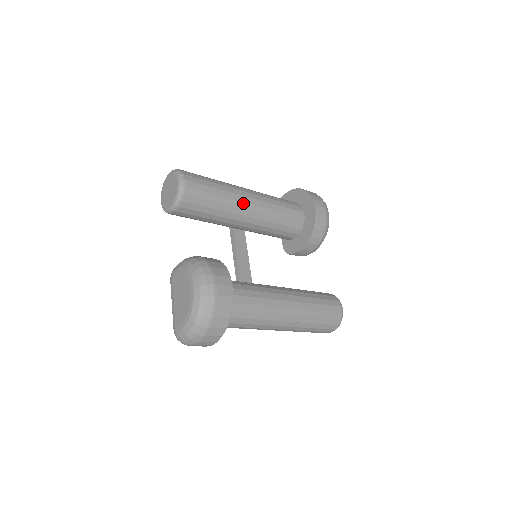
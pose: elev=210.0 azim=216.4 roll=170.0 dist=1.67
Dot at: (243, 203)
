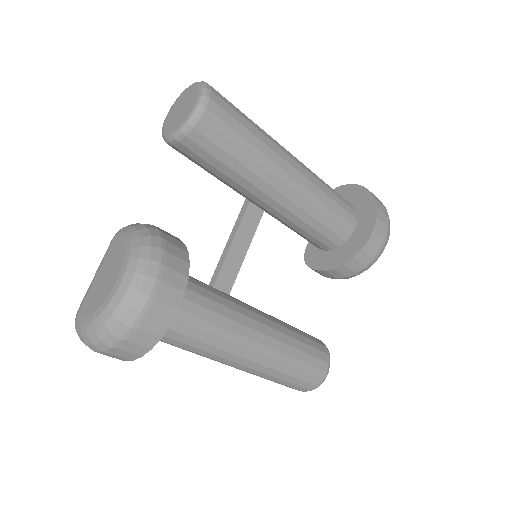
Dot at: (277, 179)
